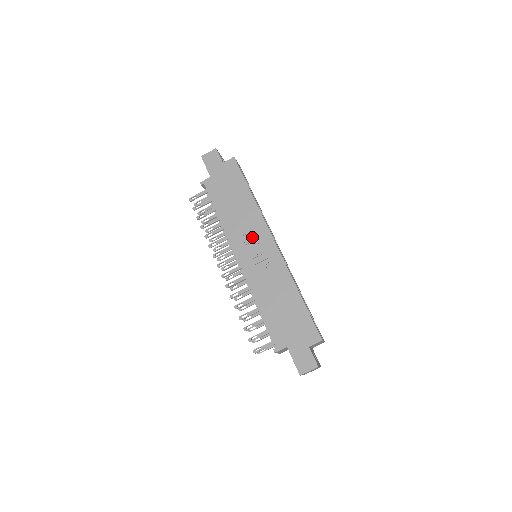
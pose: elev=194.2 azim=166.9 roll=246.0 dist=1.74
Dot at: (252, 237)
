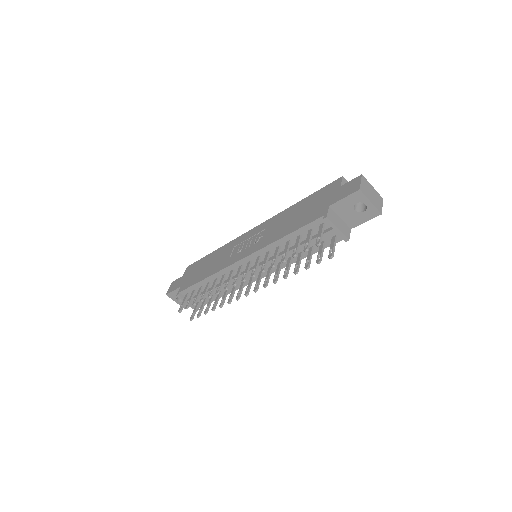
Dot at: (236, 248)
